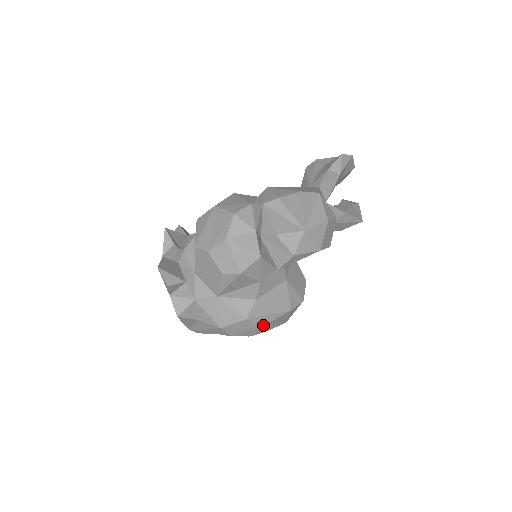
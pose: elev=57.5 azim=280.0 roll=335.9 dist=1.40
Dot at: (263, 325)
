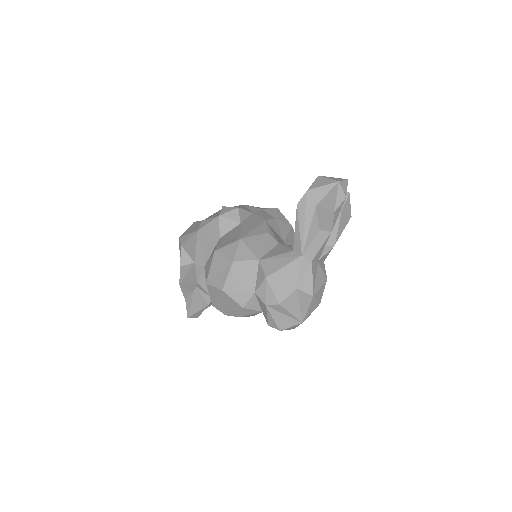
Dot at: occluded
